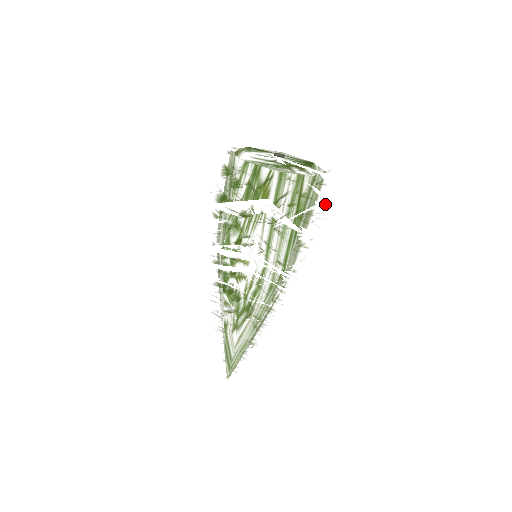
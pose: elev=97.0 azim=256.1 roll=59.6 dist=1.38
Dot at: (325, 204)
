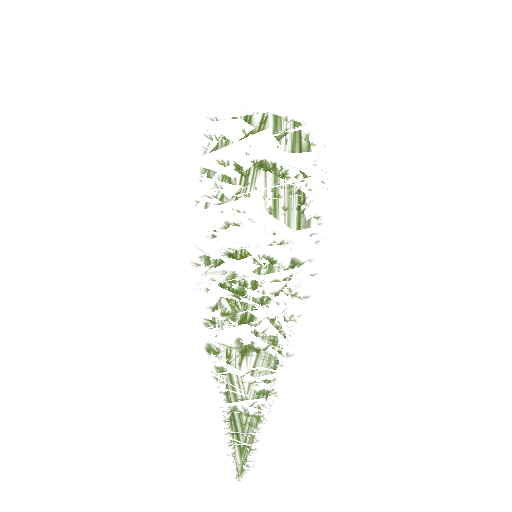
Dot at: occluded
